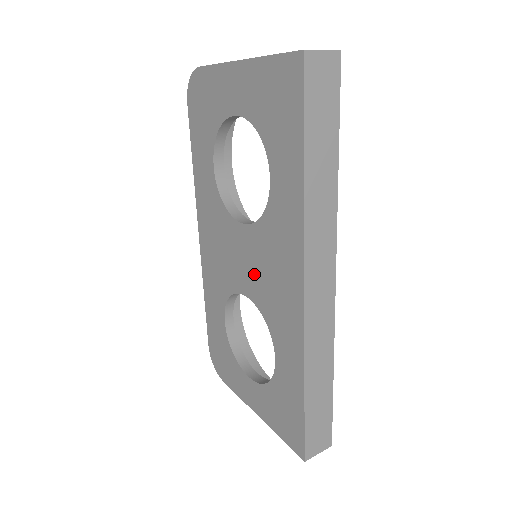
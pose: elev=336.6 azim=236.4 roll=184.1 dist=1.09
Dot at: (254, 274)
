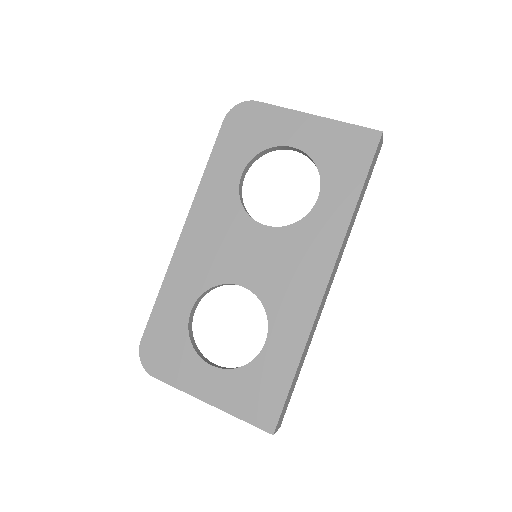
Dot at: (265, 267)
